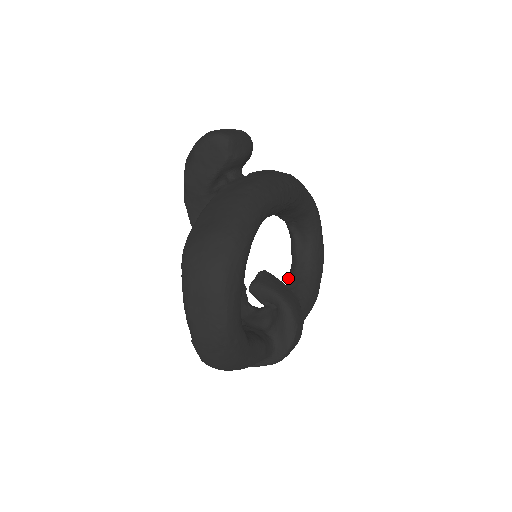
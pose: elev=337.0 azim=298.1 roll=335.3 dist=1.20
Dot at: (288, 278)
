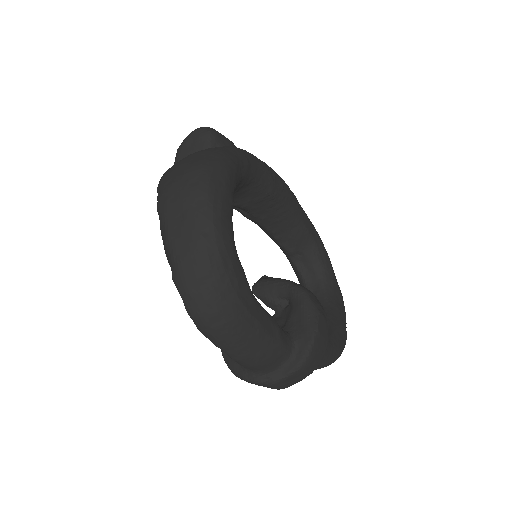
Dot at: occluded
